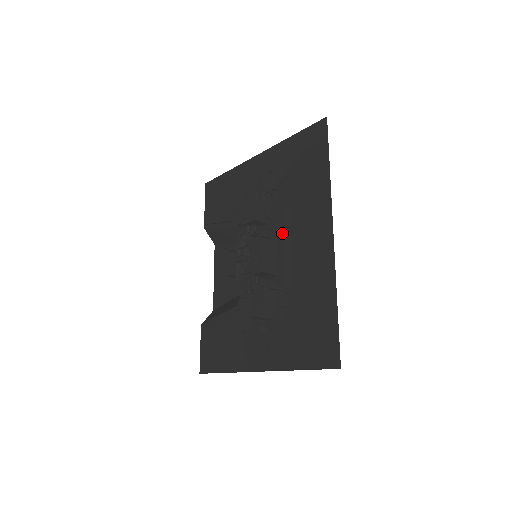
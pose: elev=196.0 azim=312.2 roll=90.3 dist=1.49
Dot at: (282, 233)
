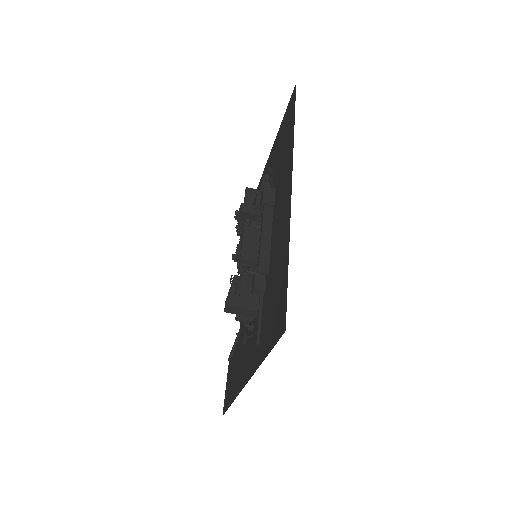
Dot at: (262, 213)
